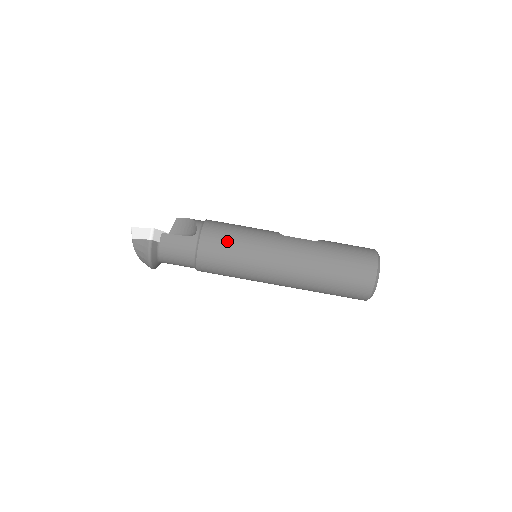
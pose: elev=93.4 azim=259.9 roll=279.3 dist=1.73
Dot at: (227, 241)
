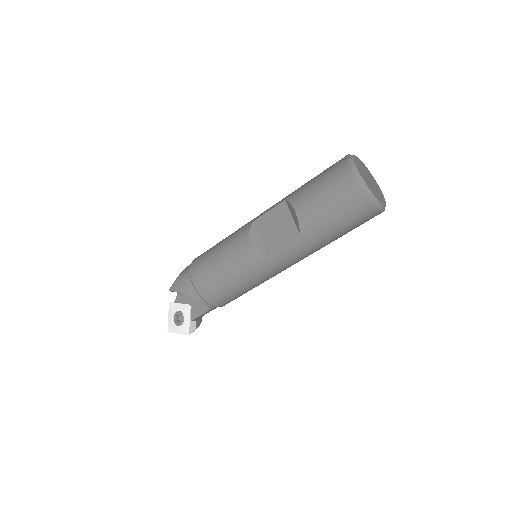
Dot at: (237, 295)
